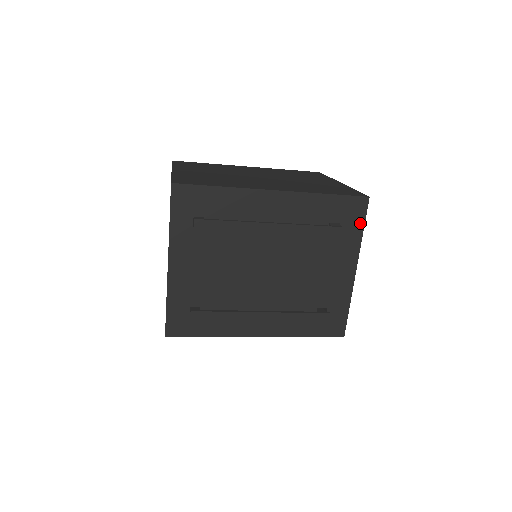
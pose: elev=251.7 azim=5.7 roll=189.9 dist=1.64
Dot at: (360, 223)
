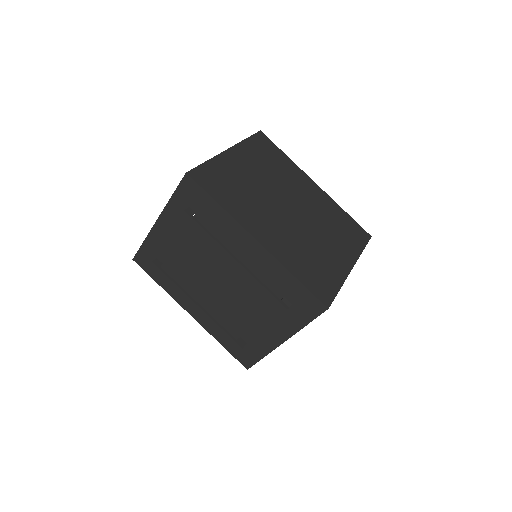
Dot at: (308, 318)
